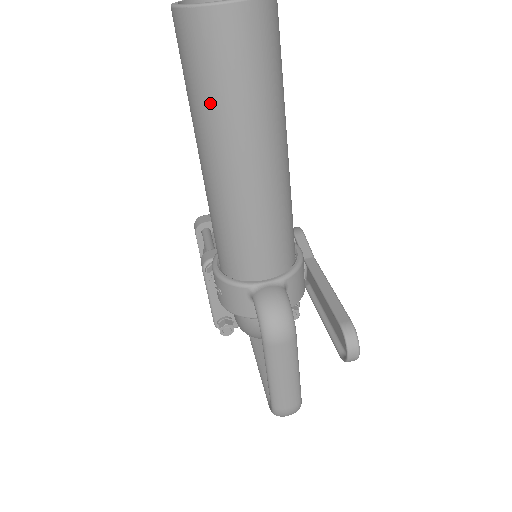
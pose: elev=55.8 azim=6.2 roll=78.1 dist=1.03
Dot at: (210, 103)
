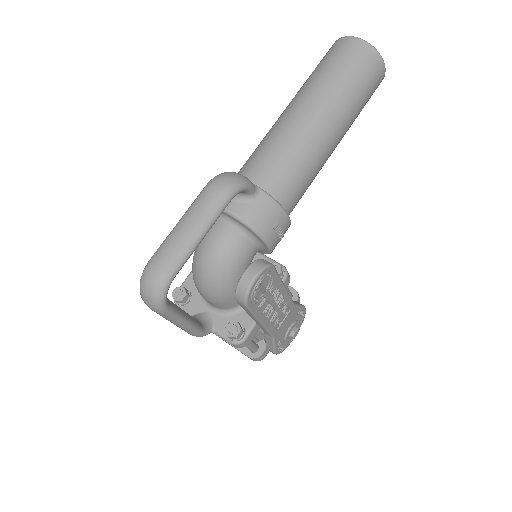
Dot at: (312, 75)
